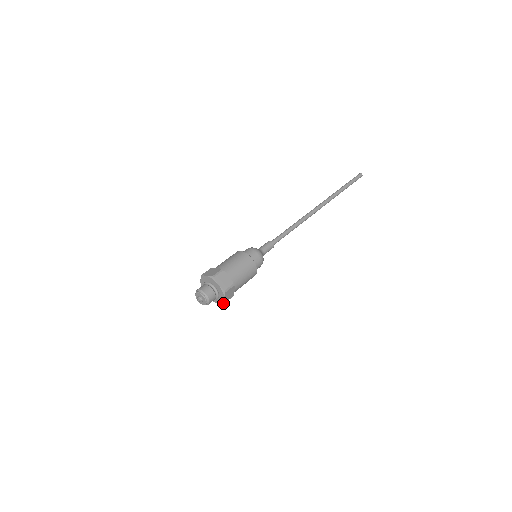
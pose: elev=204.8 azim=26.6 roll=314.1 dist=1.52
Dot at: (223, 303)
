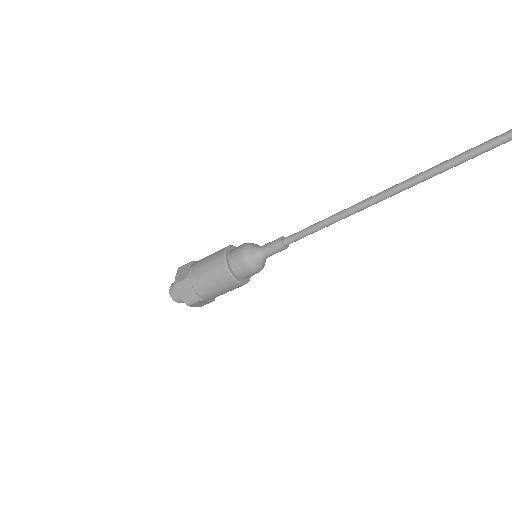
Dot at: (201, 305)
